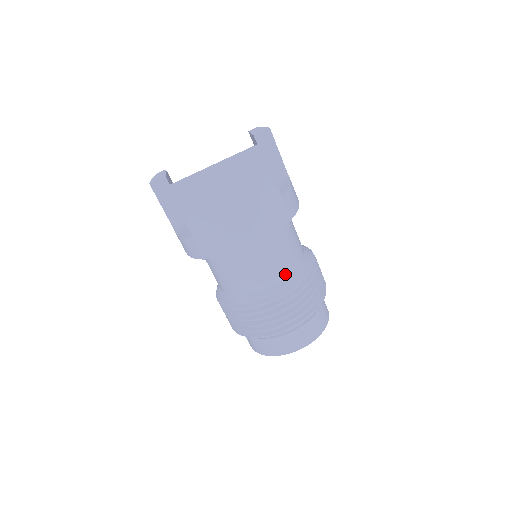
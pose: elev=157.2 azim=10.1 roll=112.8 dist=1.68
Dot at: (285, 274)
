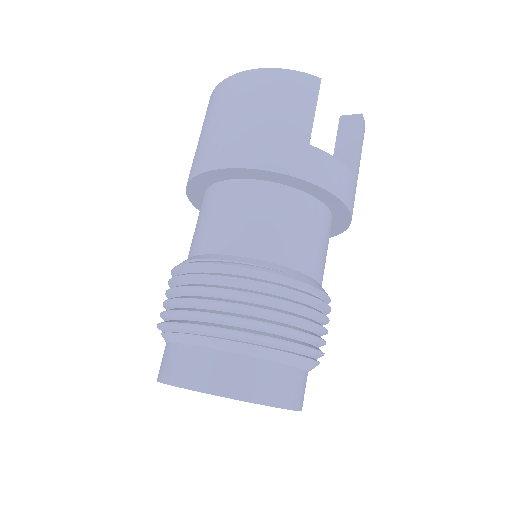
Dot at: (250, 251)
